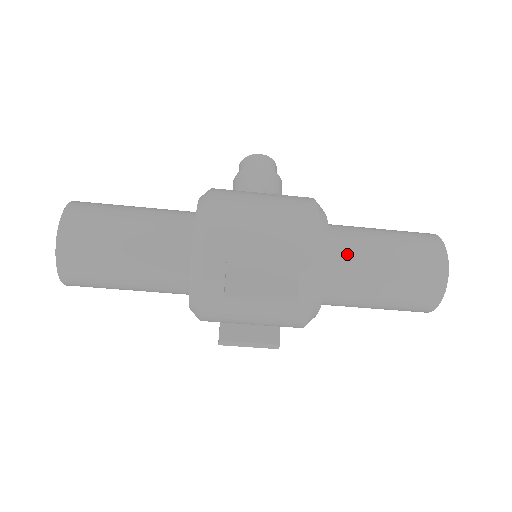
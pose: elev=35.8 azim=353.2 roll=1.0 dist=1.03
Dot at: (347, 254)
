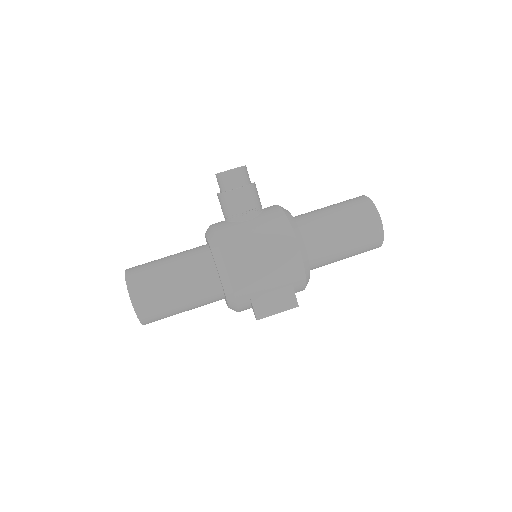
Dot at: (319, 254)
